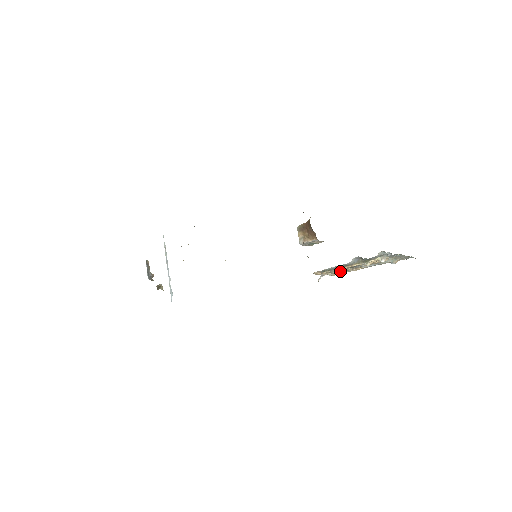
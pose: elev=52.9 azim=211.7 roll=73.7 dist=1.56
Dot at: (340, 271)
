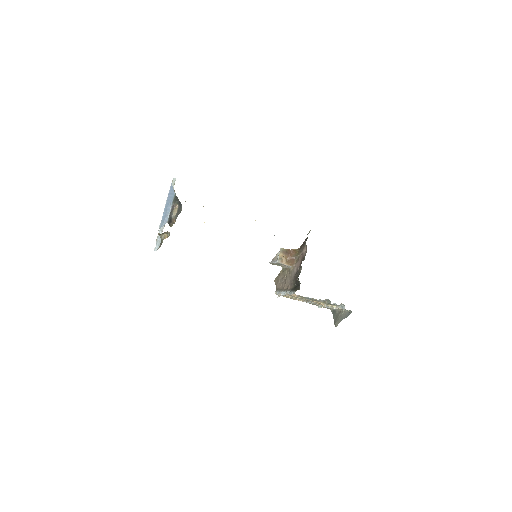
Dot at: (297, 298)
